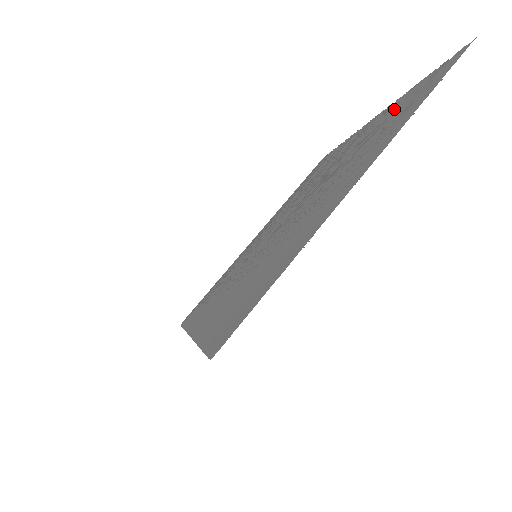
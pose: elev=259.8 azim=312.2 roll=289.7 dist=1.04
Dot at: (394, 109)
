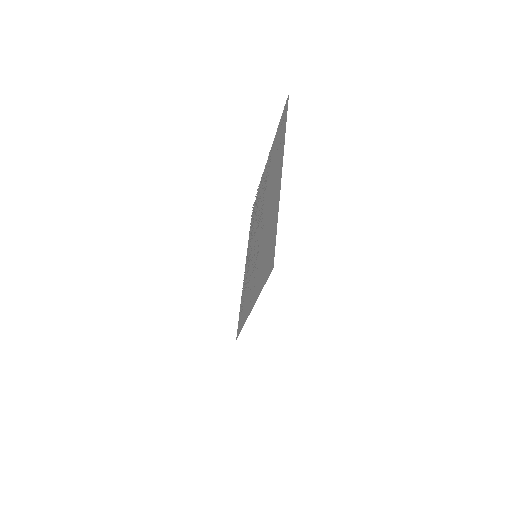
Dot at: (275, 143)
